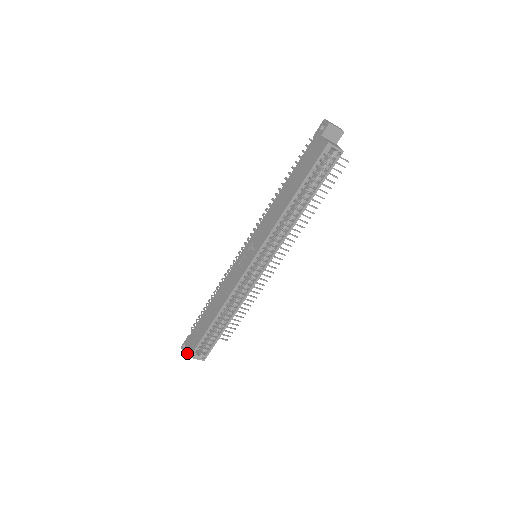
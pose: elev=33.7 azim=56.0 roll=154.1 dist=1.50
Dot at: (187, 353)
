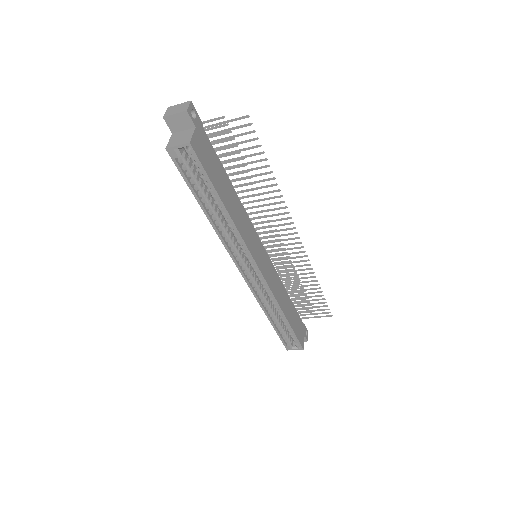
Dot at: occluded
